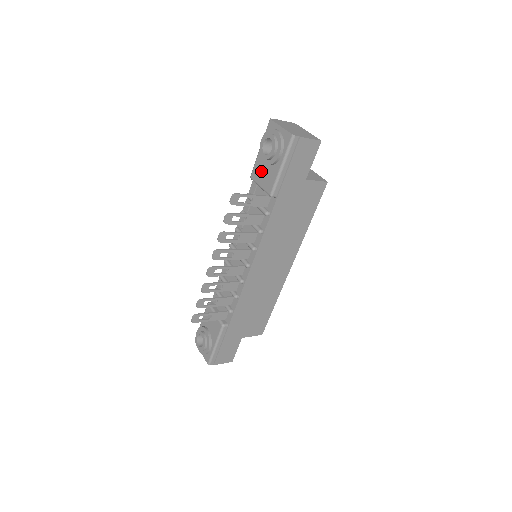
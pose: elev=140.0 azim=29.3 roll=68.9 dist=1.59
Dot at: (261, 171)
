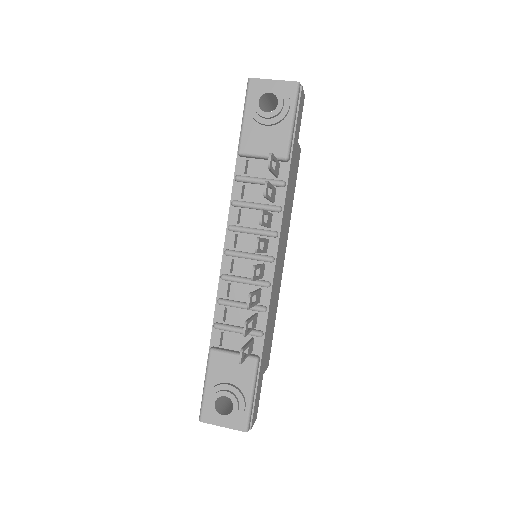
Dot at: (258, 138)
